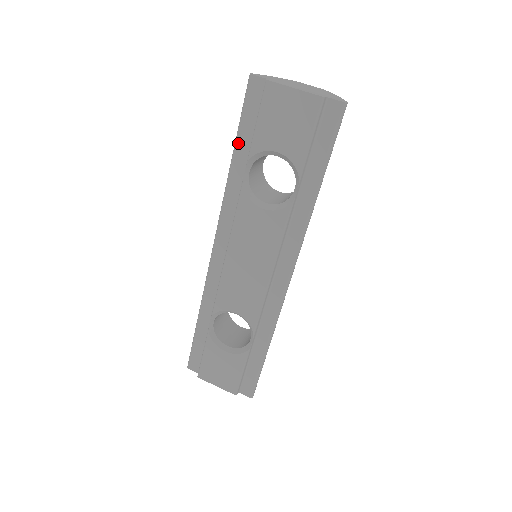
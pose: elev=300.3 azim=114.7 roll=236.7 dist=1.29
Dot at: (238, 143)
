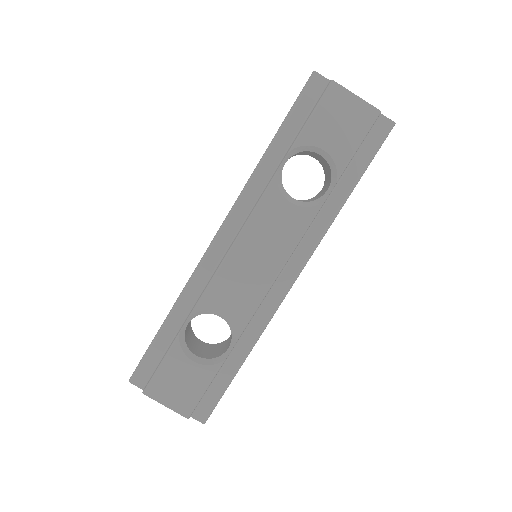
Dot at: (282, 132)
